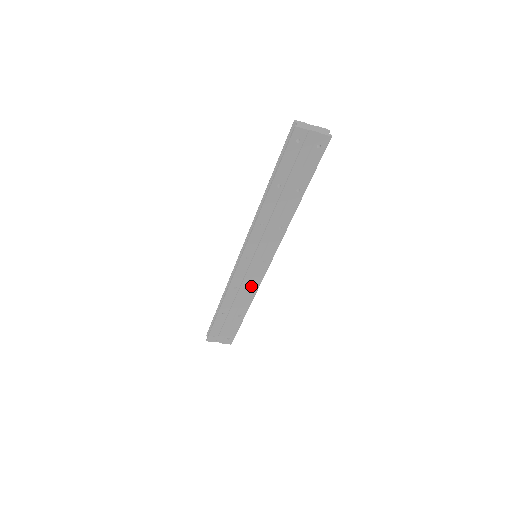
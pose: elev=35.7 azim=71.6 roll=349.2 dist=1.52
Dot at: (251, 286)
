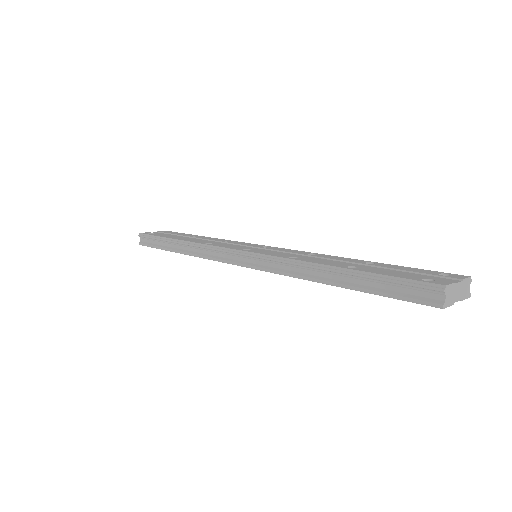
Dot at: occluded
